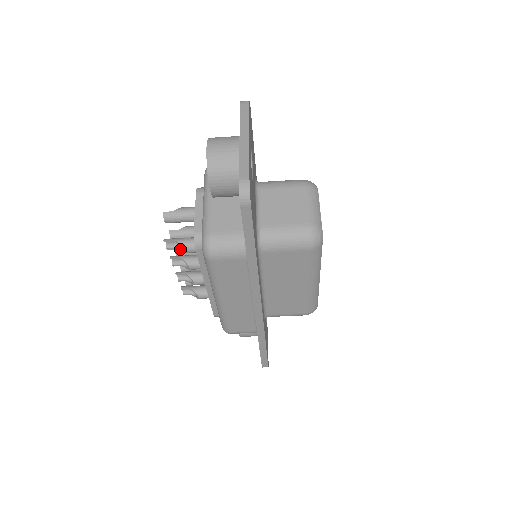
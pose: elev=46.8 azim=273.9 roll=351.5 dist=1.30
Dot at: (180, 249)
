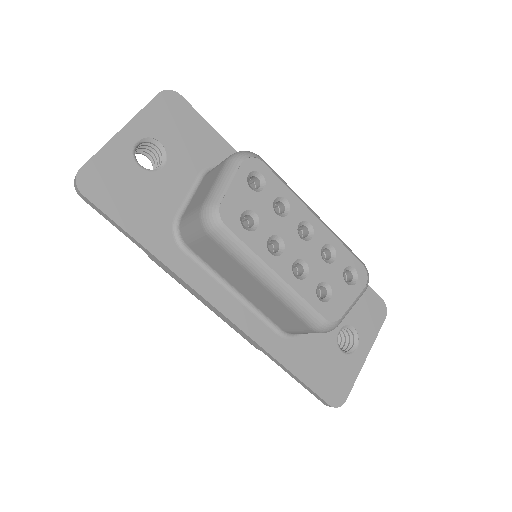
Dot at: occluded
